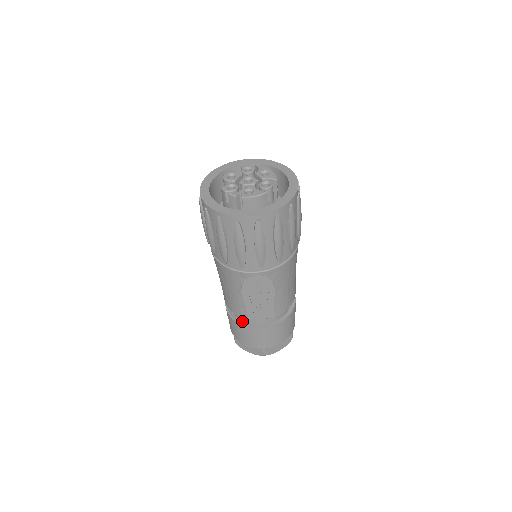
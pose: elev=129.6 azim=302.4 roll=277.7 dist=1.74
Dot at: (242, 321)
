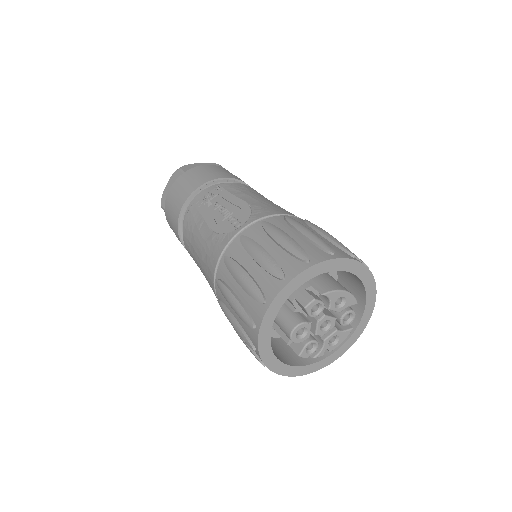
Dot at: occluded
